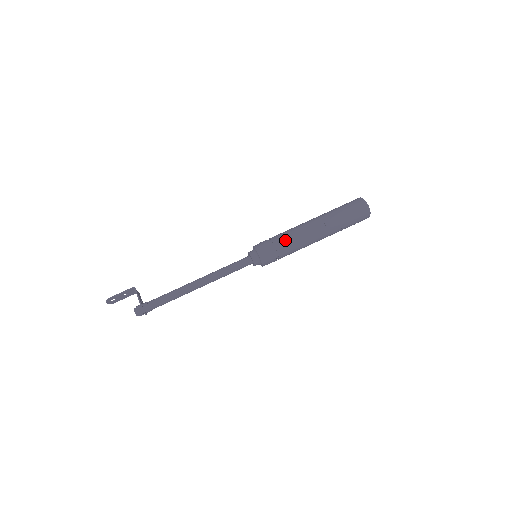
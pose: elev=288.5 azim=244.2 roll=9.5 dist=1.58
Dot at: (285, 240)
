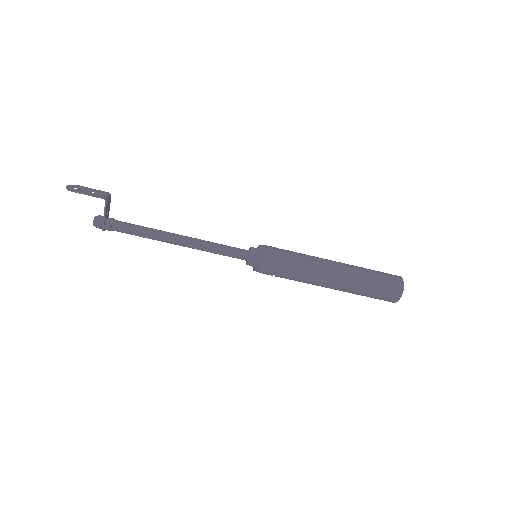
Dot at: (293, 274)
